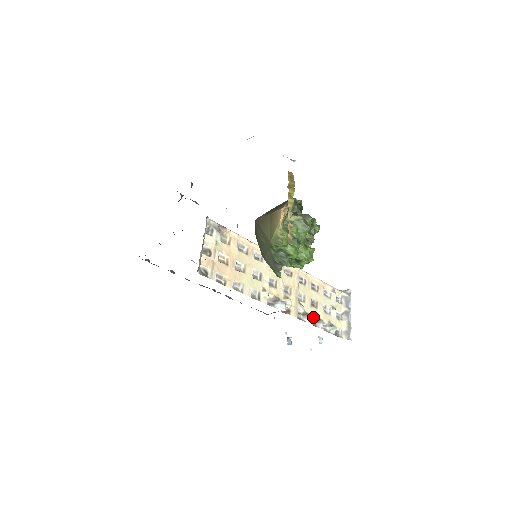
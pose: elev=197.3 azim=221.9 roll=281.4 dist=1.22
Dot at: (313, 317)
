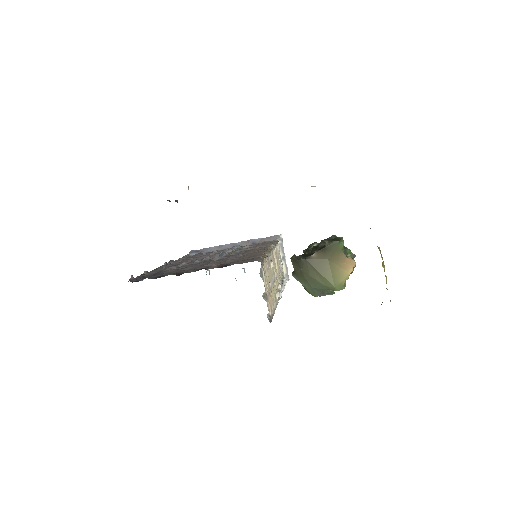
Dot at: occluded
